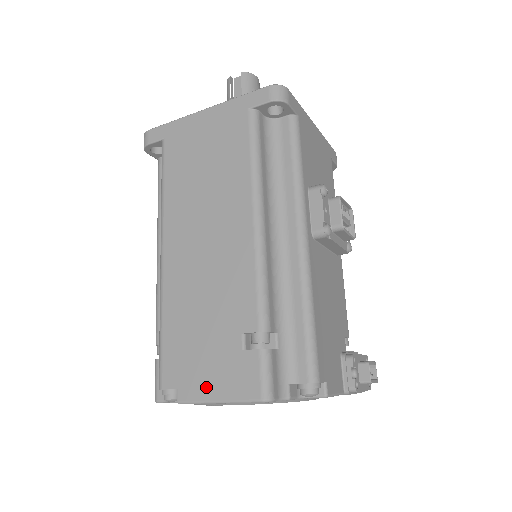
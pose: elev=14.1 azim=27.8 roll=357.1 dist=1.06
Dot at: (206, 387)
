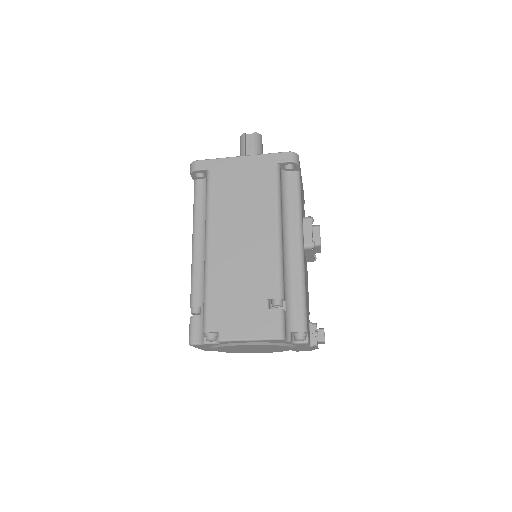
Dot at: (241, 331)
